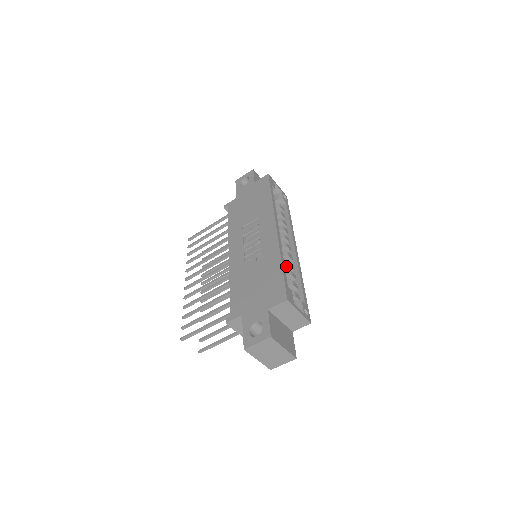
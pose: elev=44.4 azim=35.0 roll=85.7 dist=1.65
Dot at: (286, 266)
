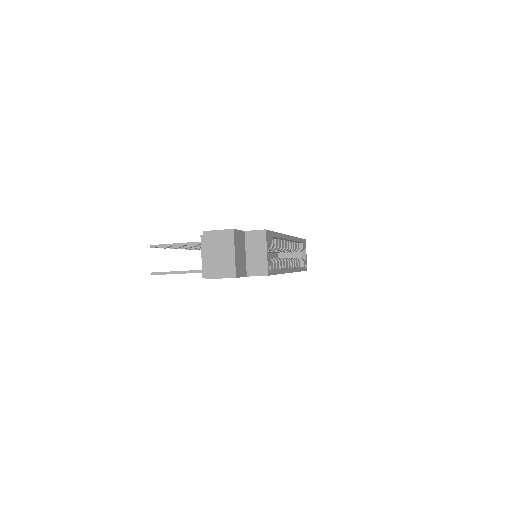
Dot at: occluded
